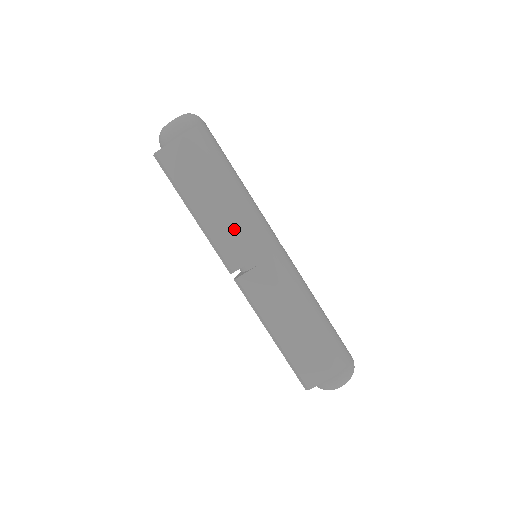
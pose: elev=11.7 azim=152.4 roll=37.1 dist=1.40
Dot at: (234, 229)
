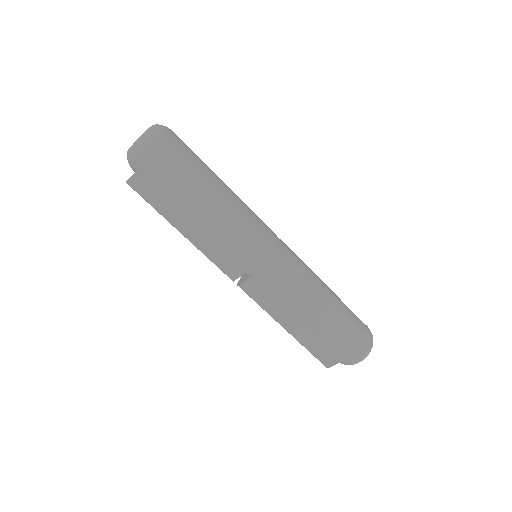
Dot at: (224, 244)
